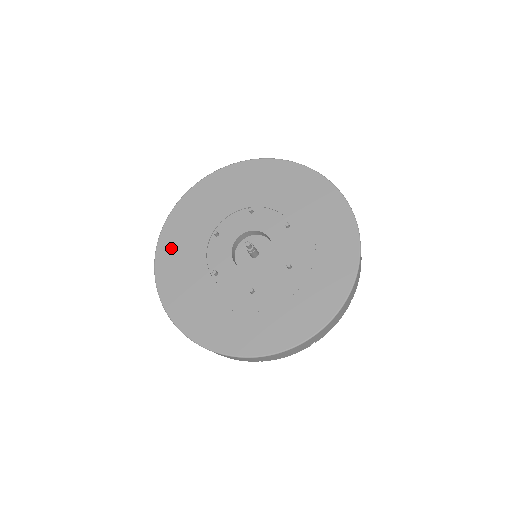
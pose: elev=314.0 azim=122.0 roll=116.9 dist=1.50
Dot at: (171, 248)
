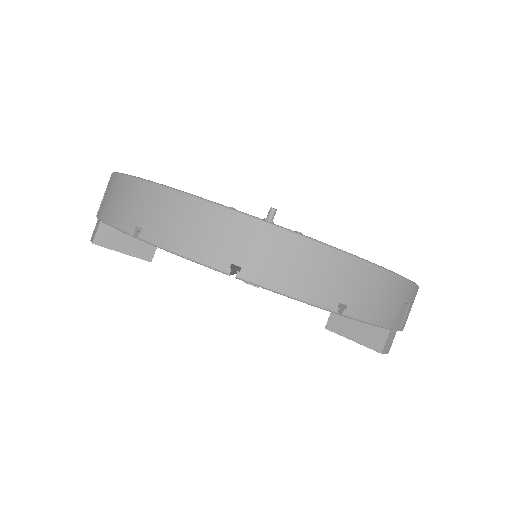
Dot at: occluded
